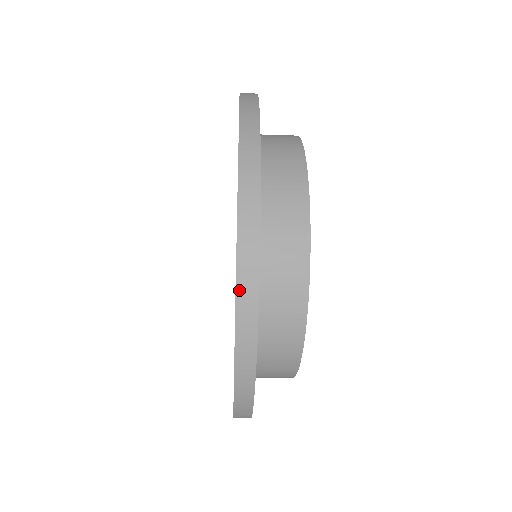
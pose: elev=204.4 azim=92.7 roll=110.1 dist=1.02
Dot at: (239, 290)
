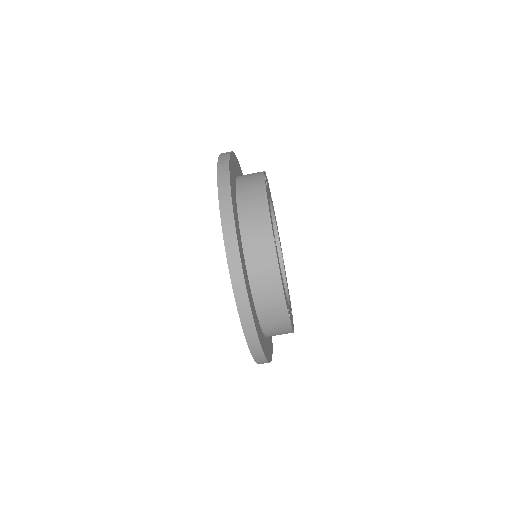
Dot at: (232, 275)
